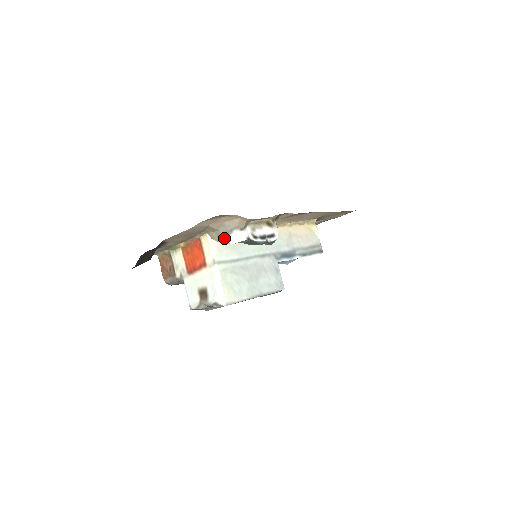
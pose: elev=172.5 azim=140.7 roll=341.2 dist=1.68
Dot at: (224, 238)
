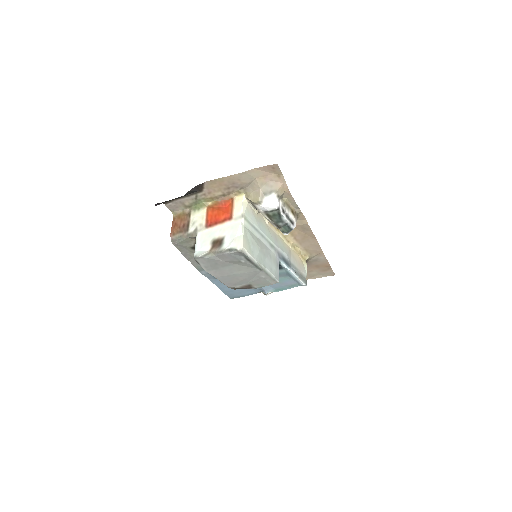
Dot at: (261, 198)
